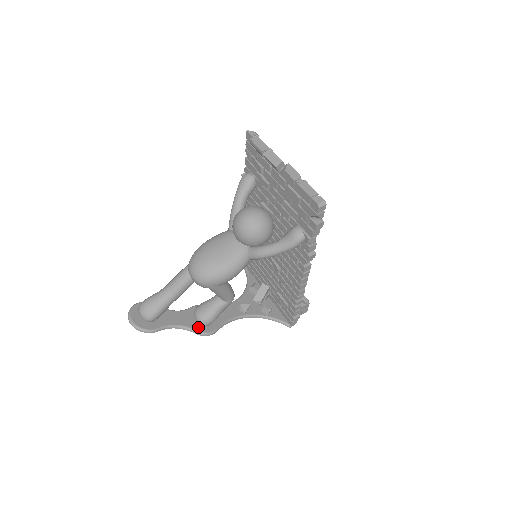
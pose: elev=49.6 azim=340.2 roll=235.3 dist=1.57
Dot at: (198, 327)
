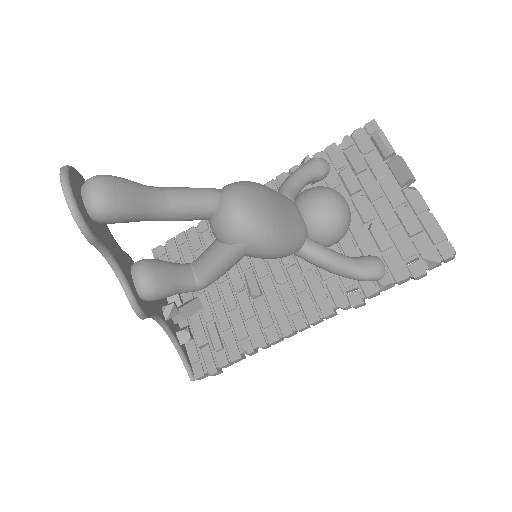
Dot at: (135, 290)
